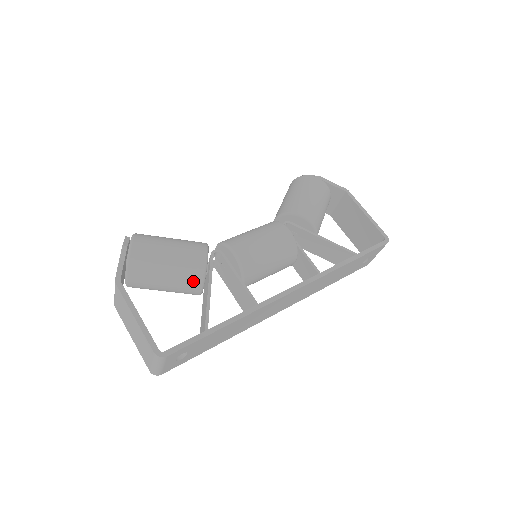
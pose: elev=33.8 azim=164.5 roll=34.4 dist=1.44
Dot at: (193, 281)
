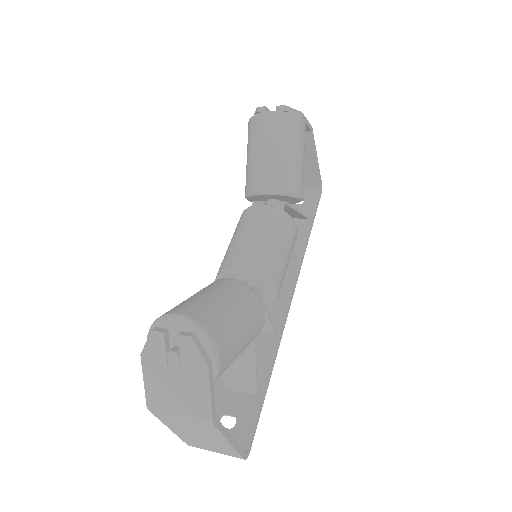
Dot at: occluded
